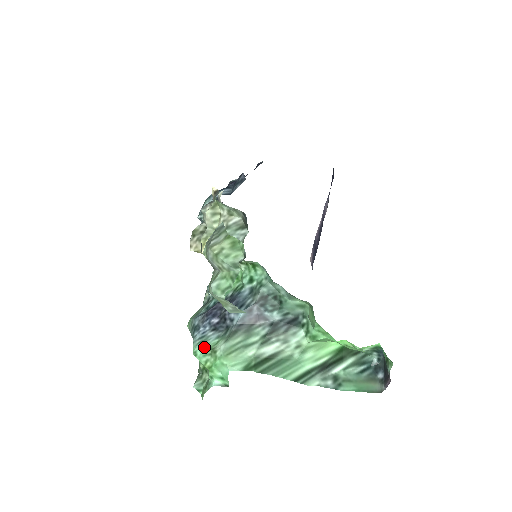
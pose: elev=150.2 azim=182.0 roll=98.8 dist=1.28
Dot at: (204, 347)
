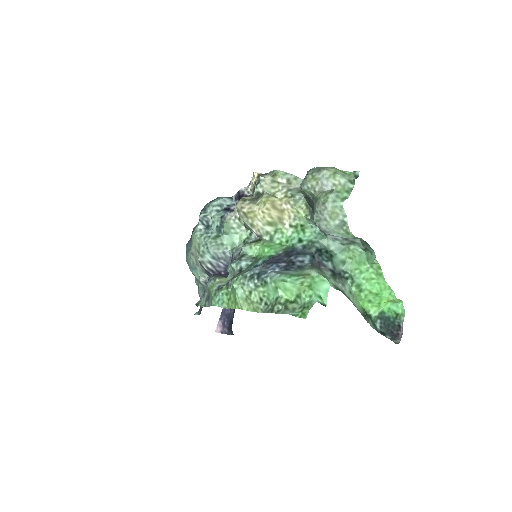
Dot at: (291, 275)
